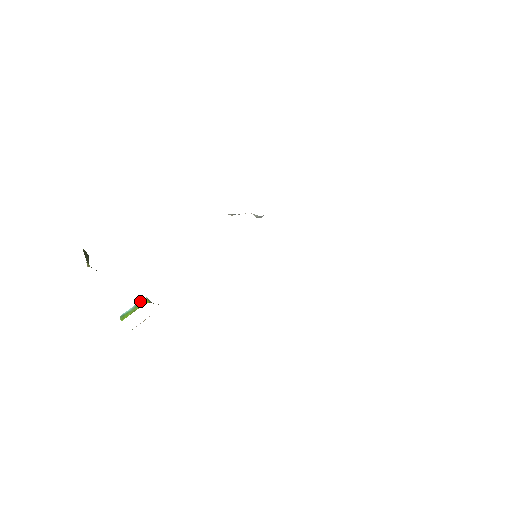
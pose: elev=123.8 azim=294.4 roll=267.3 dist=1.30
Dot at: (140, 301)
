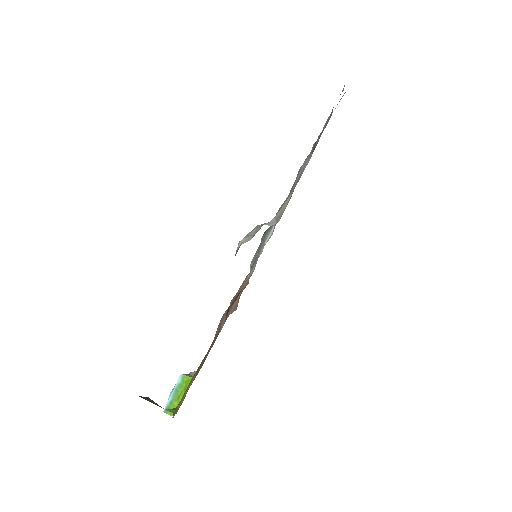
Dot at: occluded
